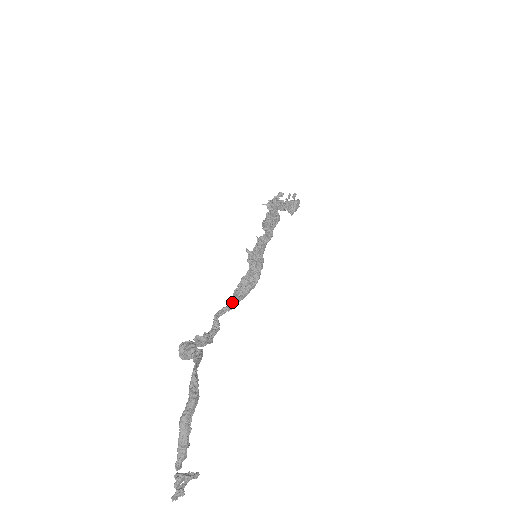
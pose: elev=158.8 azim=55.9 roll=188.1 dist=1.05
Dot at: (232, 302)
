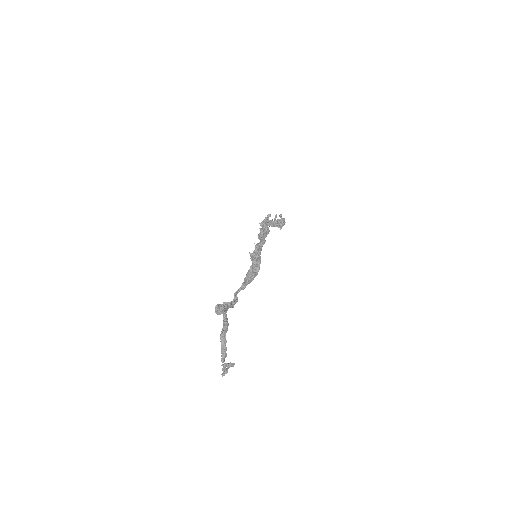
Dot at: (244, 284)
